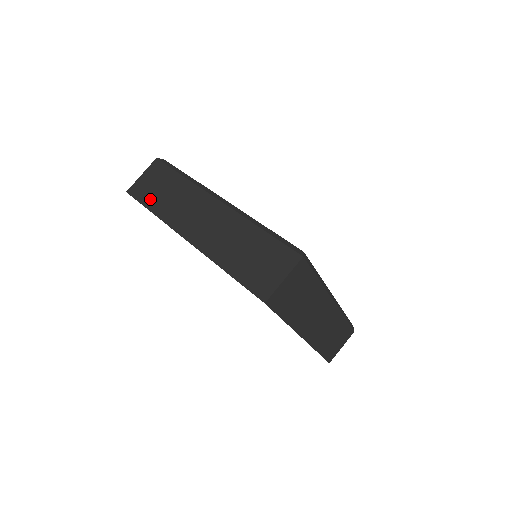
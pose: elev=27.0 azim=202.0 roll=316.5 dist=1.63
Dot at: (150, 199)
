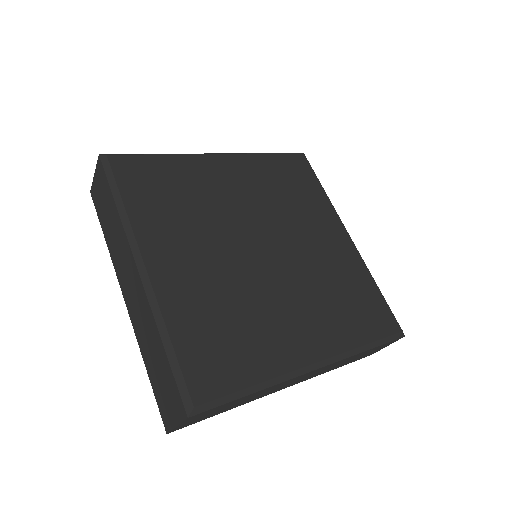
Dot at: (102, 219)
